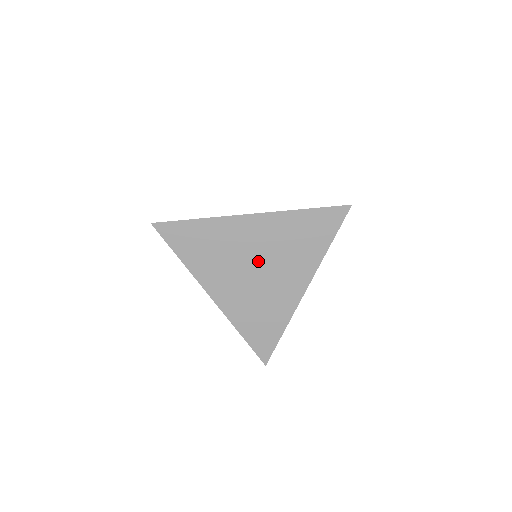
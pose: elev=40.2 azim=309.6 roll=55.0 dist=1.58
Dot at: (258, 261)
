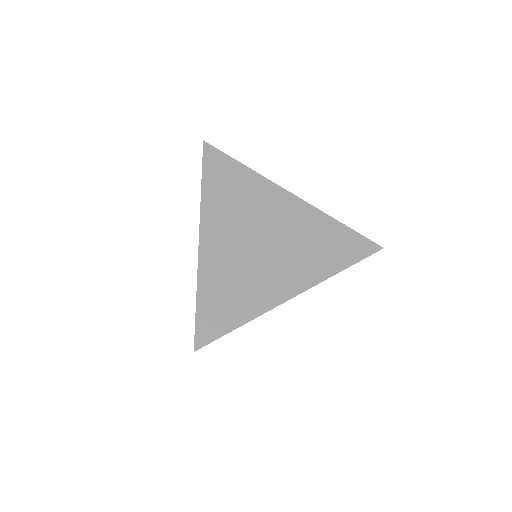
Dot at: occluded
